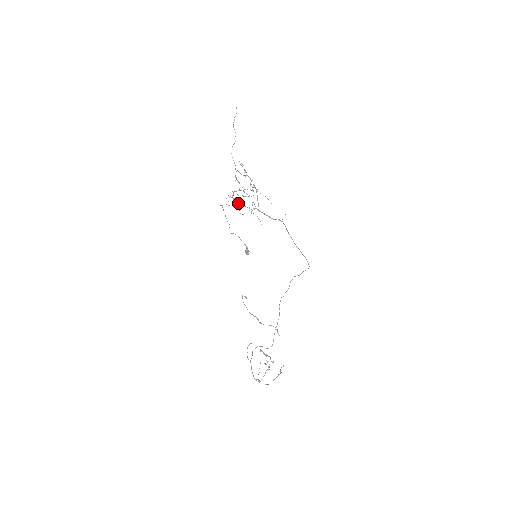
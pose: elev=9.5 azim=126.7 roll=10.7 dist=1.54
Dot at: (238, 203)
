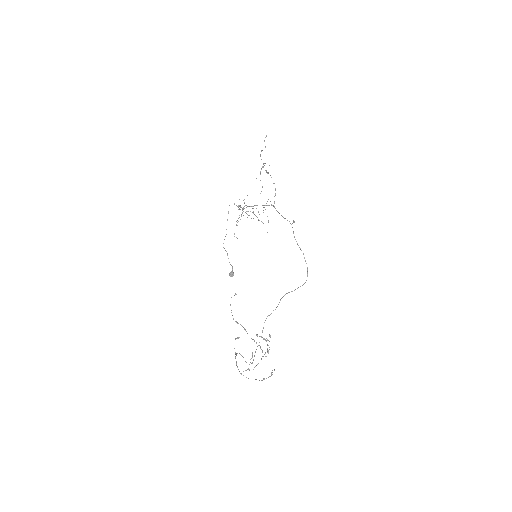
Dot at: (237, 222)
